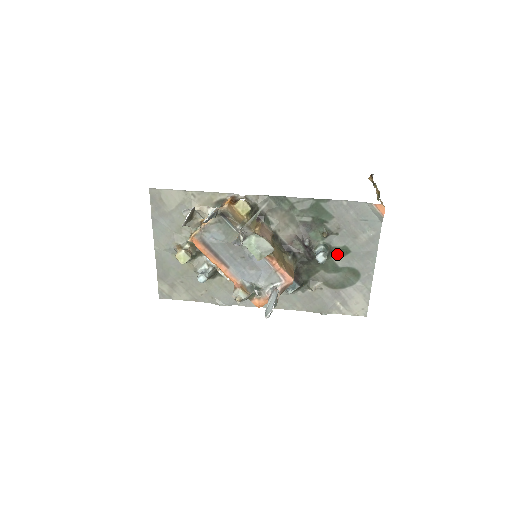
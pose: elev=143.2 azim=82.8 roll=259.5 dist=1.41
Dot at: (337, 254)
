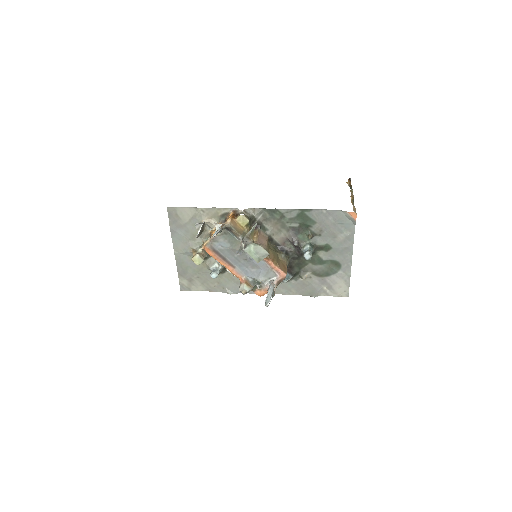
Dot at: (321, 250)
